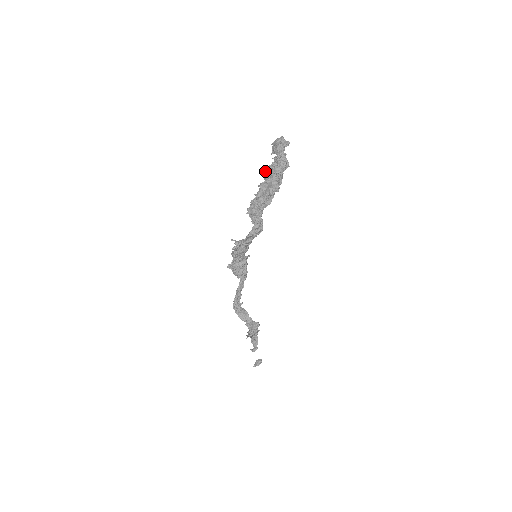
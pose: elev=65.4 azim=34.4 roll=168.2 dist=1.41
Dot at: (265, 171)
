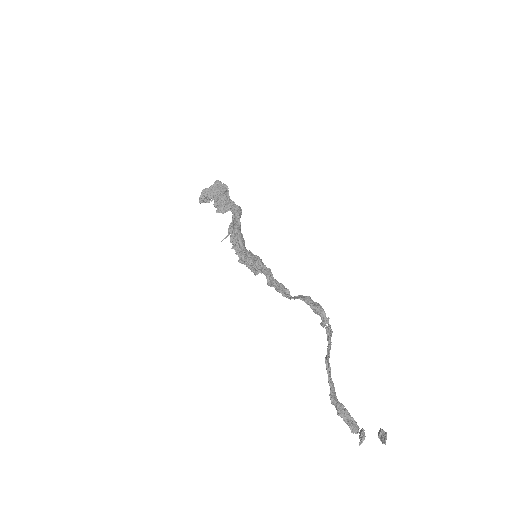
Dot at: (208, 194)
